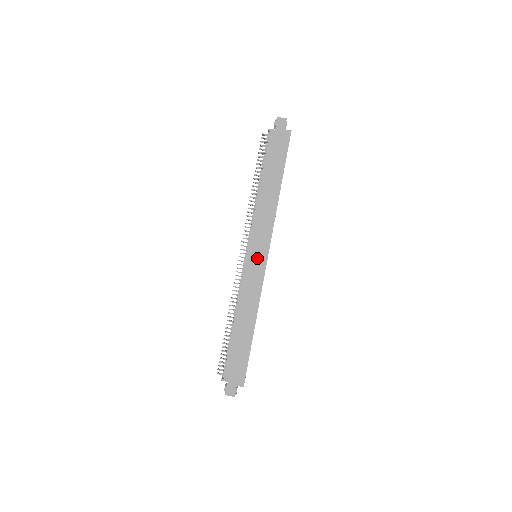
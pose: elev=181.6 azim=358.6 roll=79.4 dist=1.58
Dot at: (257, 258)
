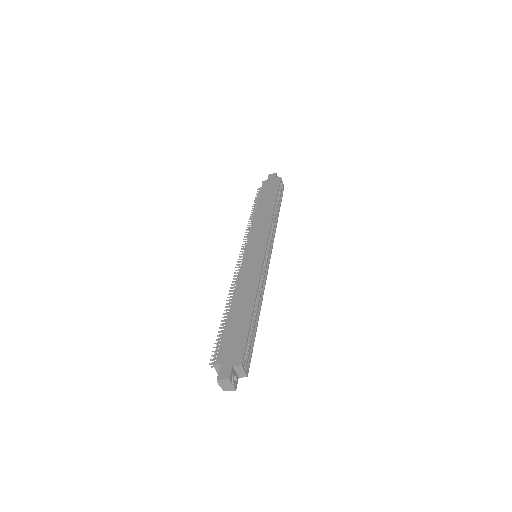
Dot at: (255, 251)
